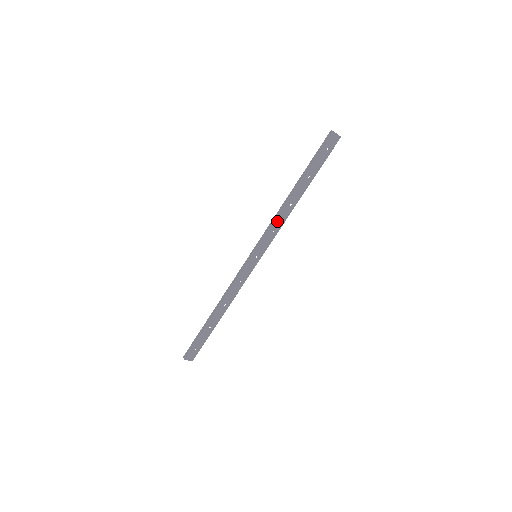
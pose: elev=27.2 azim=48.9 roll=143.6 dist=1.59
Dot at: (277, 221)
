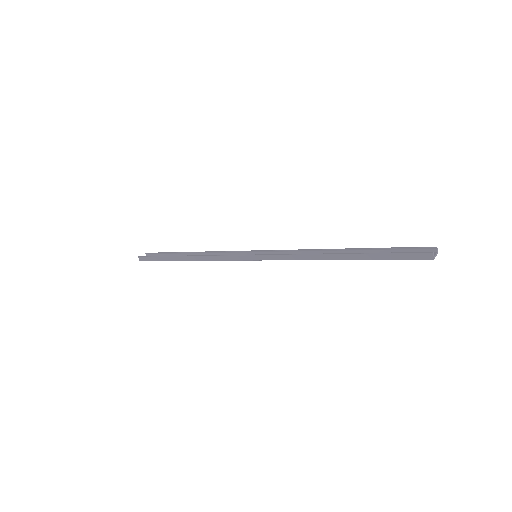
Dot at: (299, 259)
